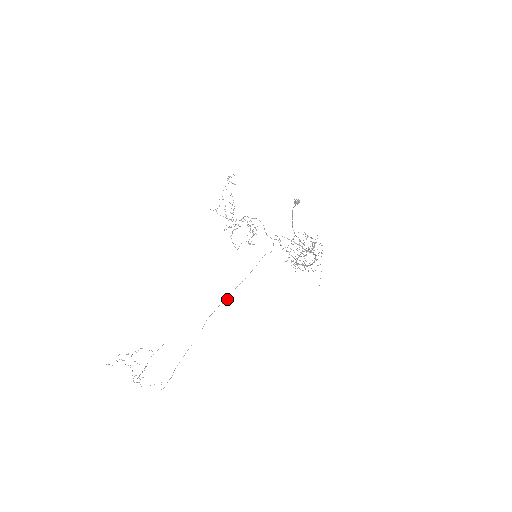
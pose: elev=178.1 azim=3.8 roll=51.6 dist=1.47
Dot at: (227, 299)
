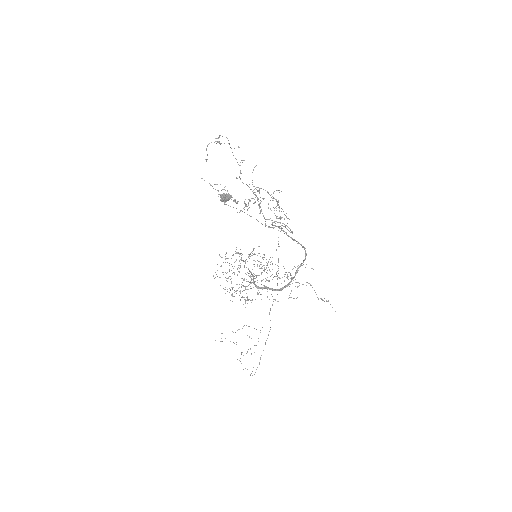
Dot at: occluded
